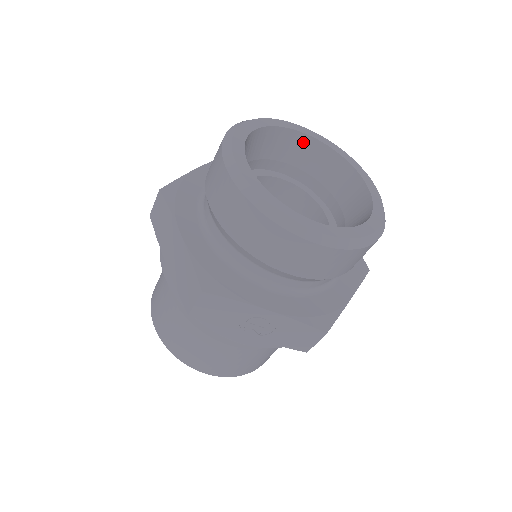
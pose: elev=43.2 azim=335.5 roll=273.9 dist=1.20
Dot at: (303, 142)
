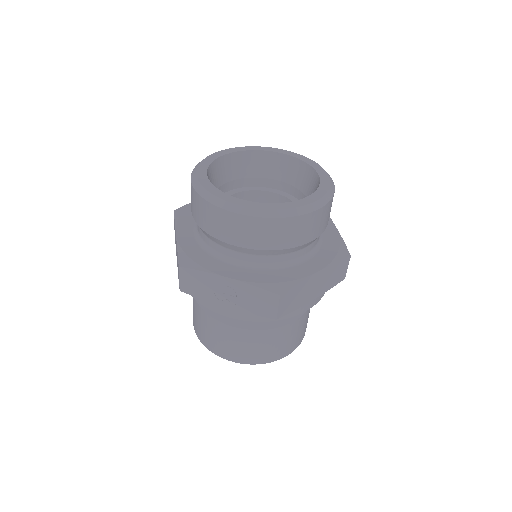
Dot at: (277, 159)
